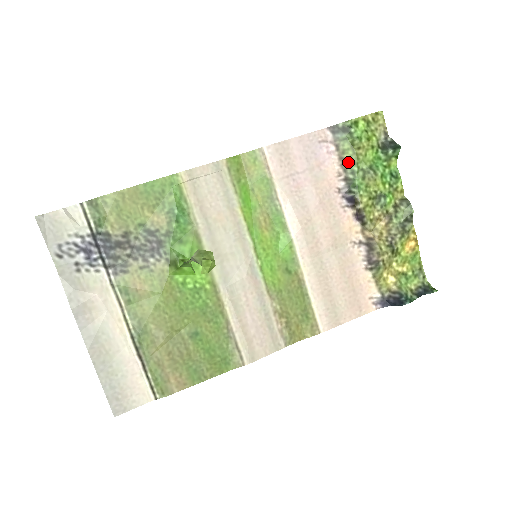
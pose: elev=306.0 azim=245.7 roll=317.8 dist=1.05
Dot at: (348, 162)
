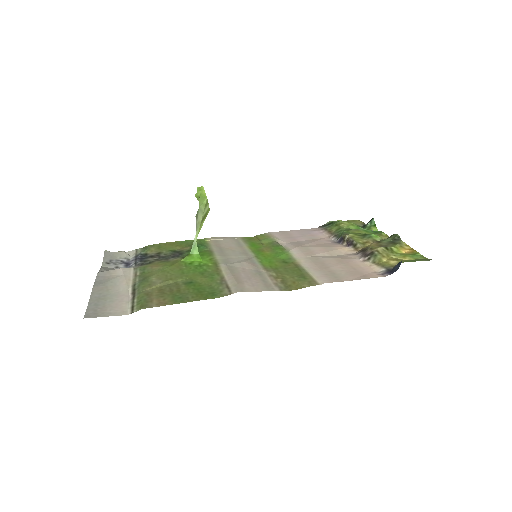
Dot at: (335, 231)
